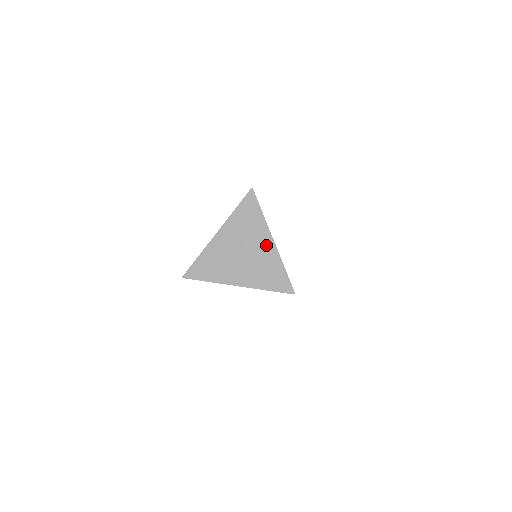
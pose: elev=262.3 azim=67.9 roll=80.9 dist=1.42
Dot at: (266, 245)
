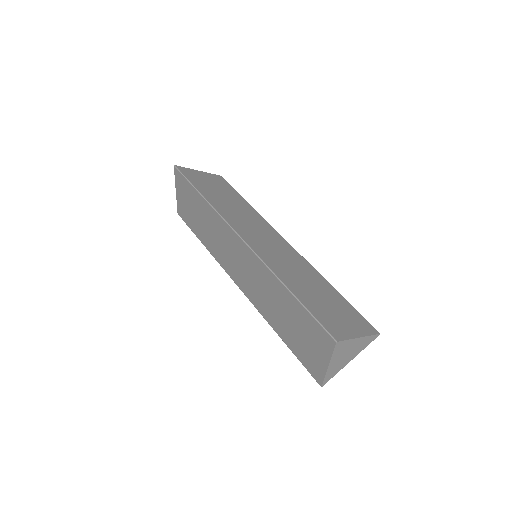
Dot at: (357, 342)
